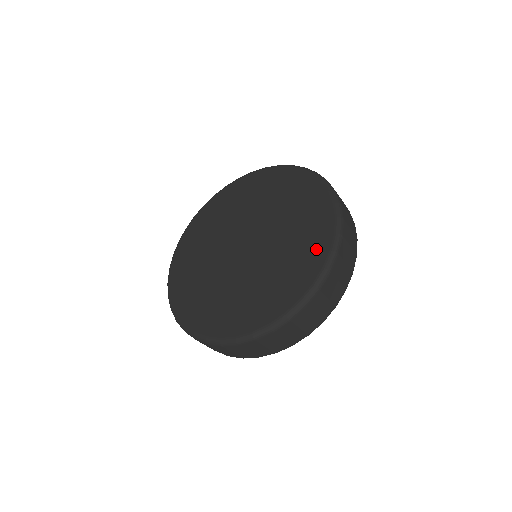
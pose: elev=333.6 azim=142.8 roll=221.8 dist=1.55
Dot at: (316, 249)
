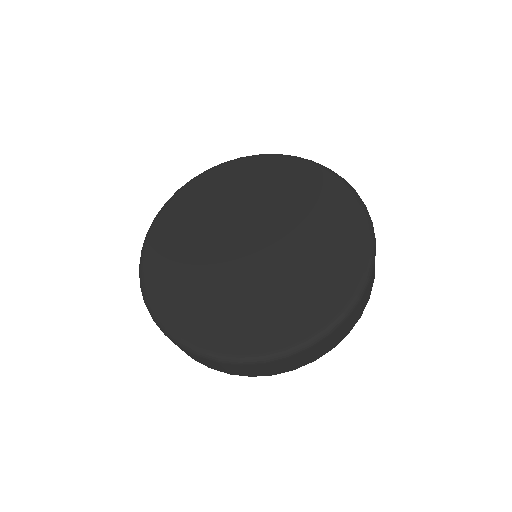
Dot at: (338, 285)
